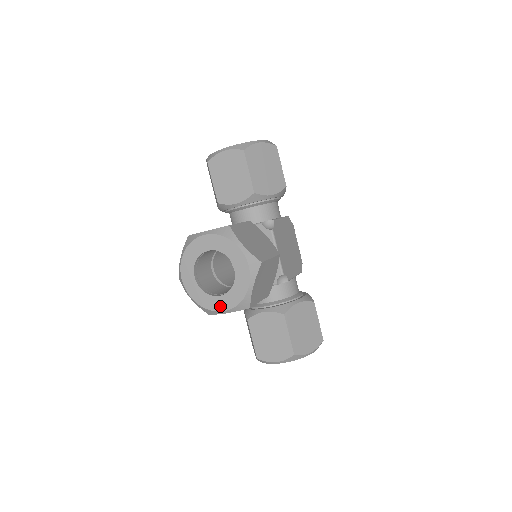
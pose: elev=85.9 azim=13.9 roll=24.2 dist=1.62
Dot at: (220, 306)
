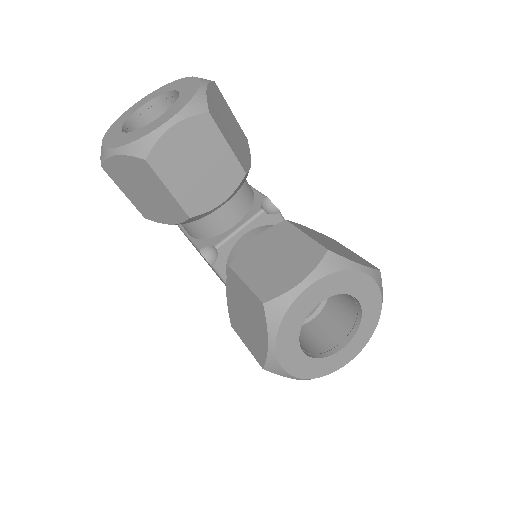
Dot at: (346, 358)
